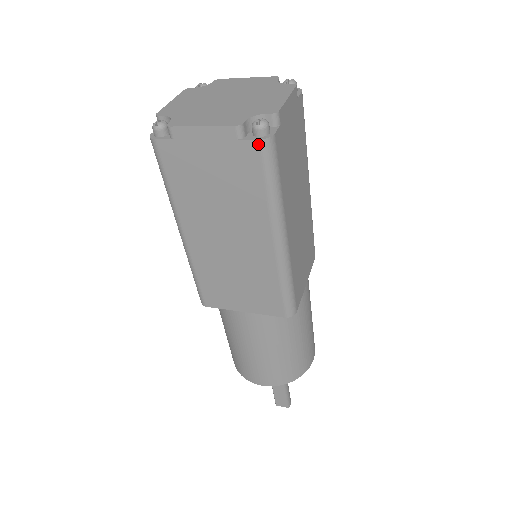
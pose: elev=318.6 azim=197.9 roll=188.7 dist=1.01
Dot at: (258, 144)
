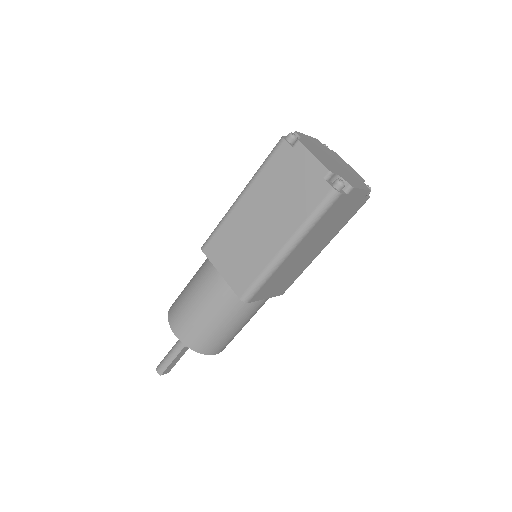
Dot at: occluded
